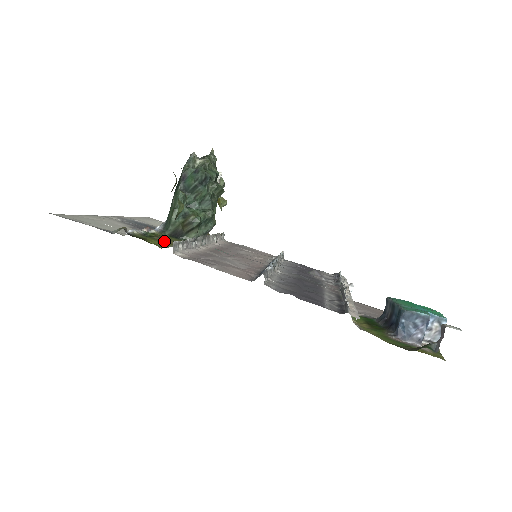
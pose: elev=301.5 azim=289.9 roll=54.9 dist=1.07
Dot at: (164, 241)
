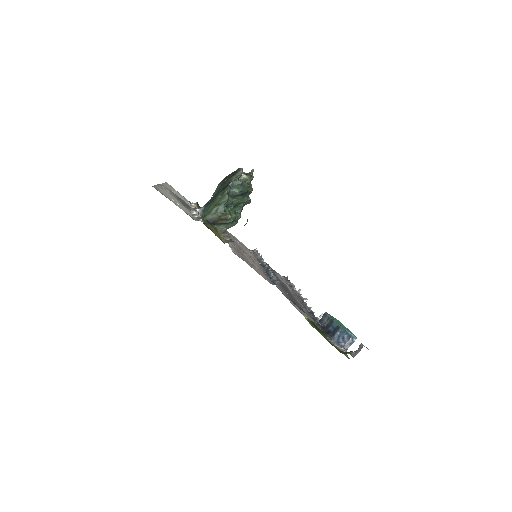
Dot at: occluded
